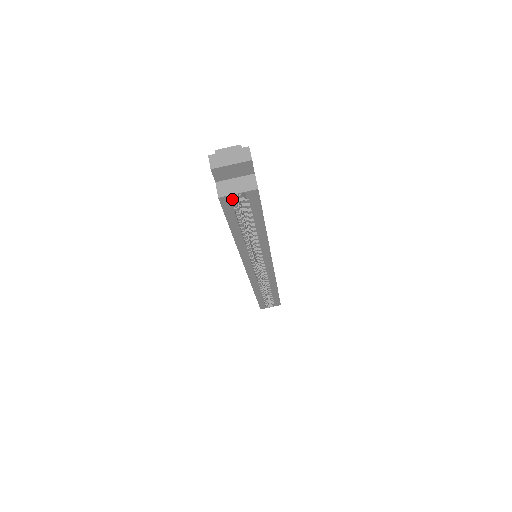
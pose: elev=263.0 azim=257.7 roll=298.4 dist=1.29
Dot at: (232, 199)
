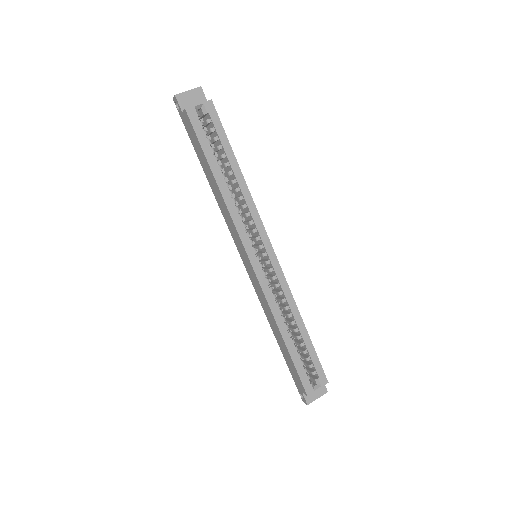
Dot at: (196, 112)
